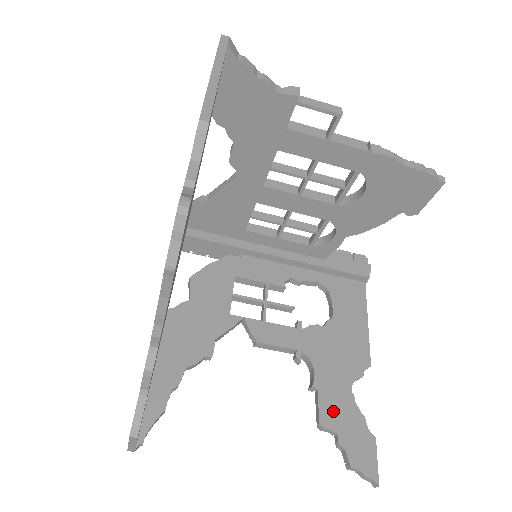
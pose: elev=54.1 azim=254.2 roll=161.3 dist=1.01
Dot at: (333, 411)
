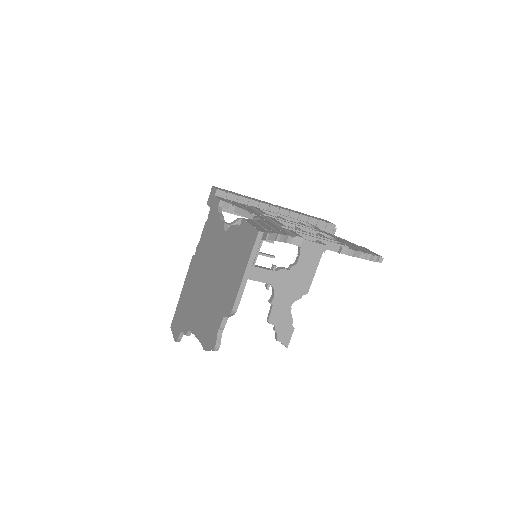
Dot at: (277, 316)
